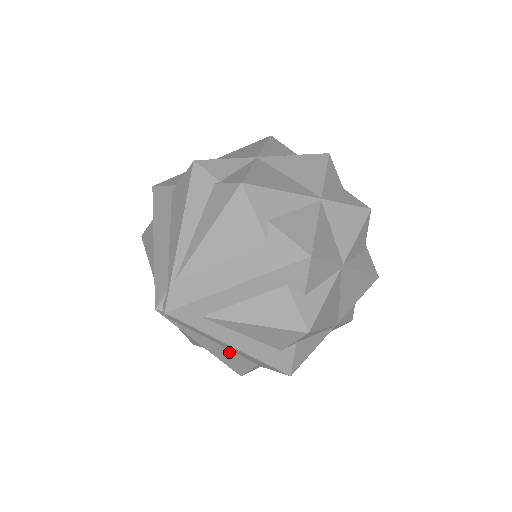
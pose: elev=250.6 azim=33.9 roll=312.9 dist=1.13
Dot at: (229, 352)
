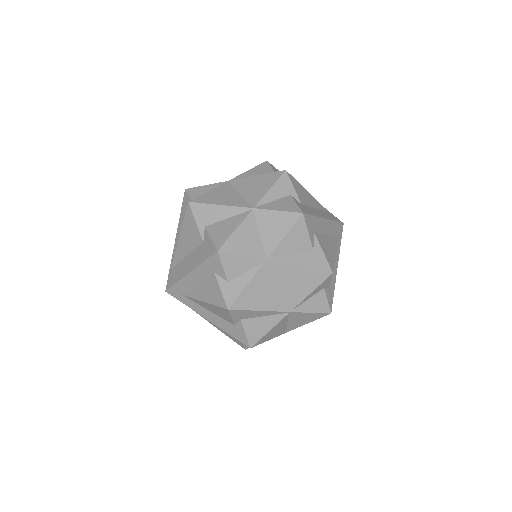
Dot at: occluded
